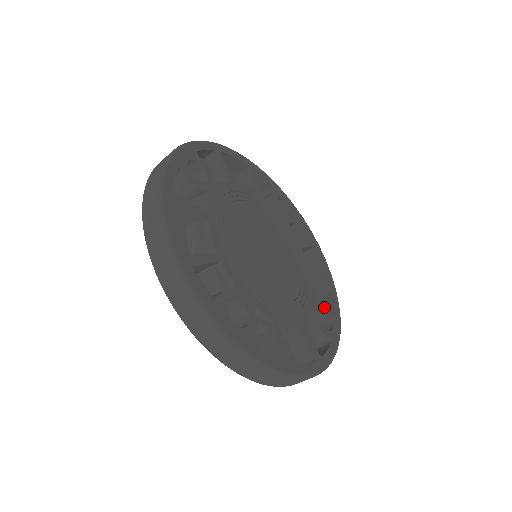
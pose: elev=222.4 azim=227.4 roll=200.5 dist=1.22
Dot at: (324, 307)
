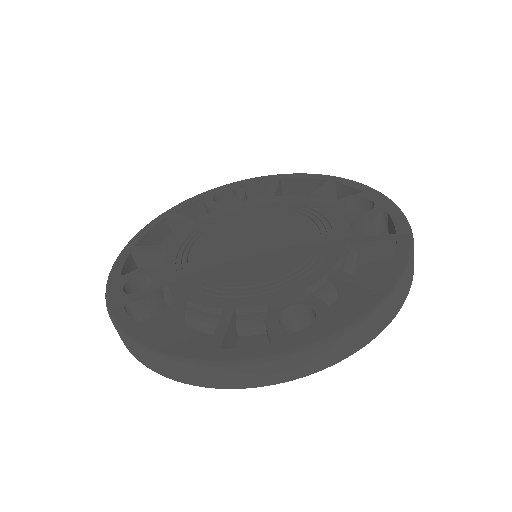
Dot at: (346, 201)
